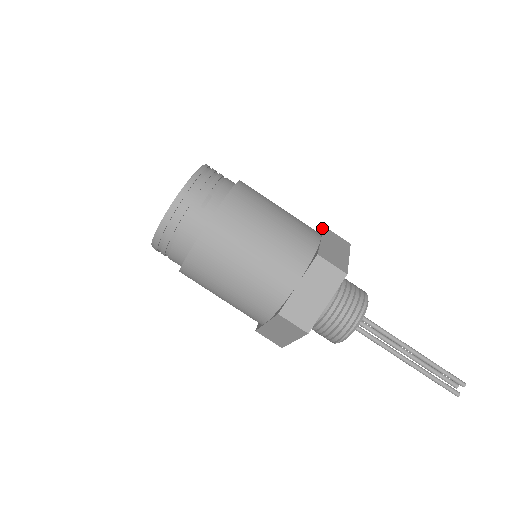
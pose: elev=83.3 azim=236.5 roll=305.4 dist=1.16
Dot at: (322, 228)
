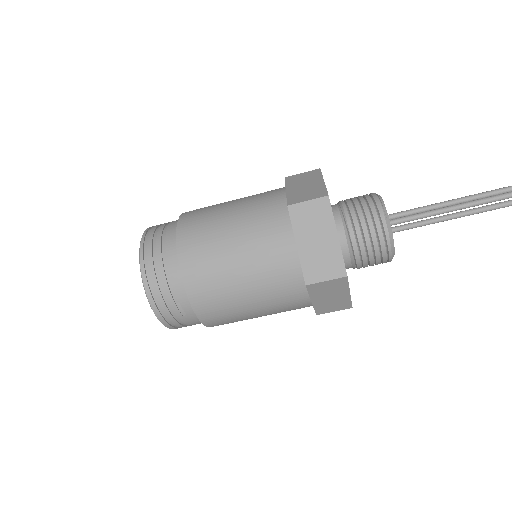
Dot at: (287, 206)
